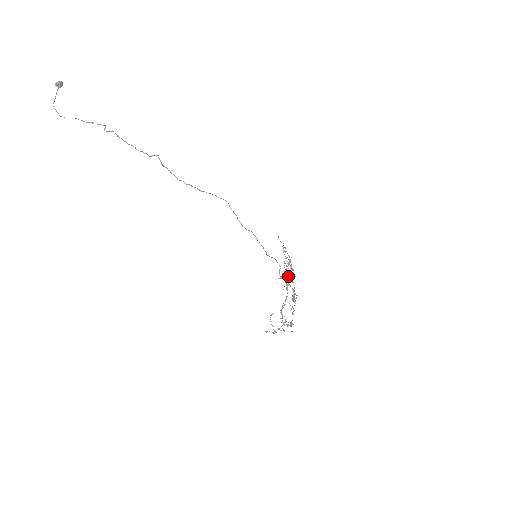
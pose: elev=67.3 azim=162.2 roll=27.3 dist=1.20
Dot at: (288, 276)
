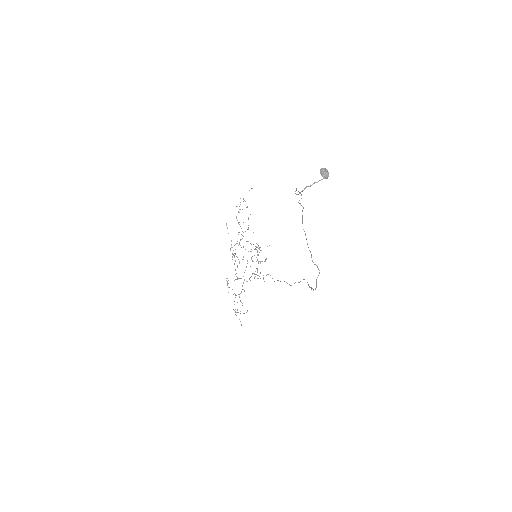
Dot at: (252, 260)
